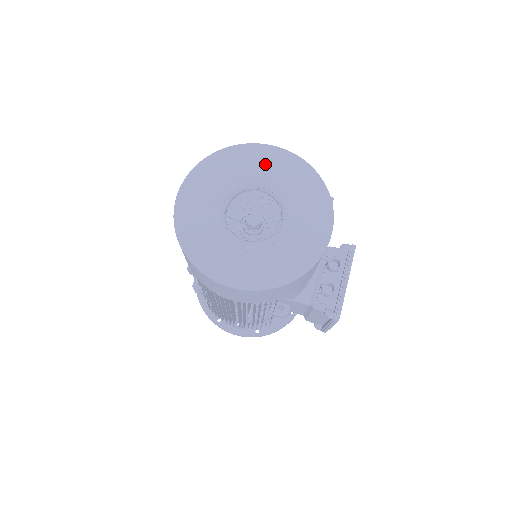
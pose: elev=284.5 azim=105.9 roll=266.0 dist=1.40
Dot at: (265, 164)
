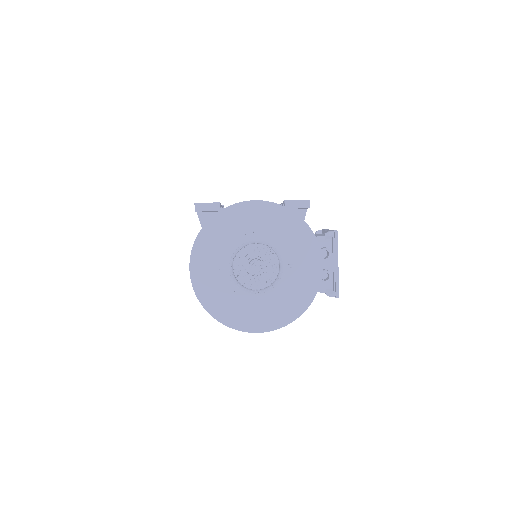
Dot at: (251, 220)
